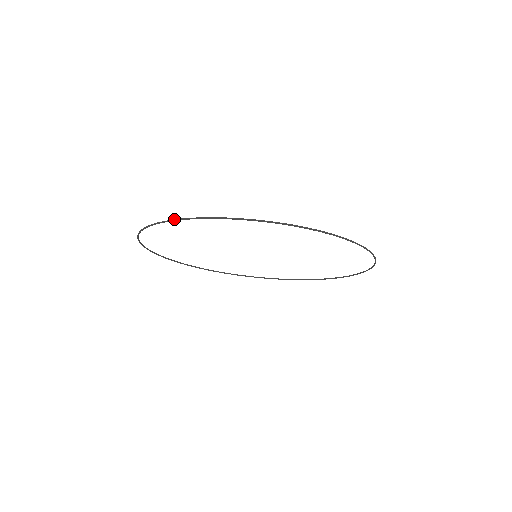
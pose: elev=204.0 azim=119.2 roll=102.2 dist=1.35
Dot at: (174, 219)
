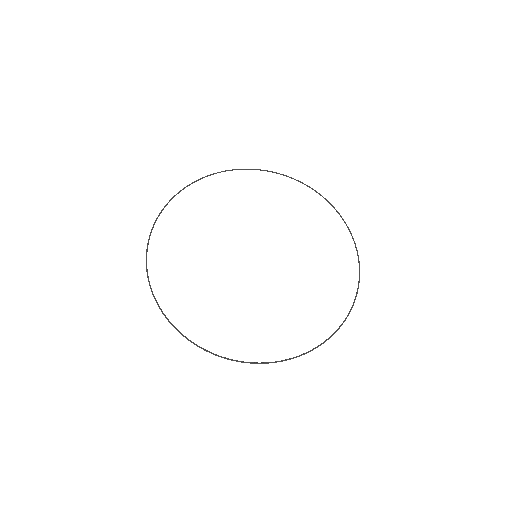
Dot at: (165, 317)
